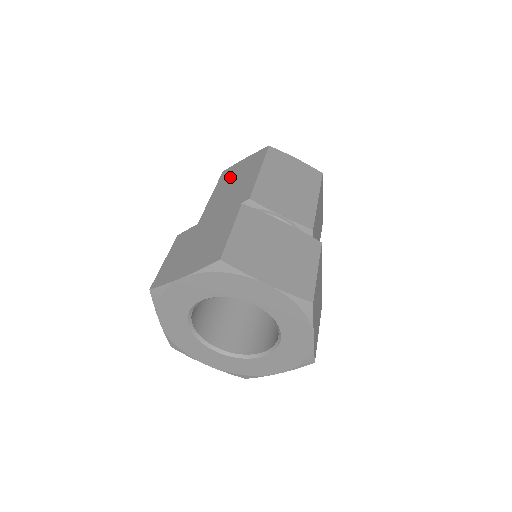
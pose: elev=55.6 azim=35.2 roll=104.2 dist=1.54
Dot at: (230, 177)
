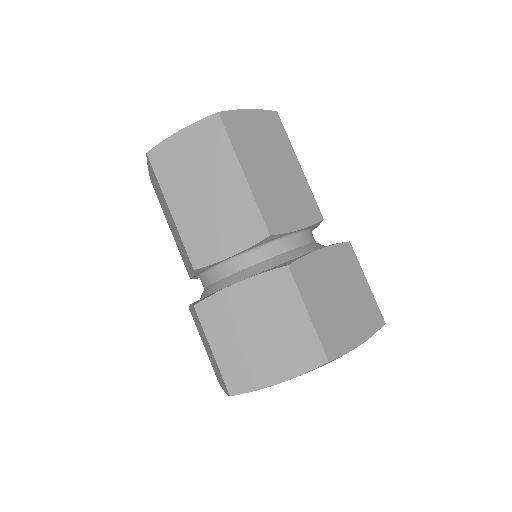
Dot at: (181, 174)
